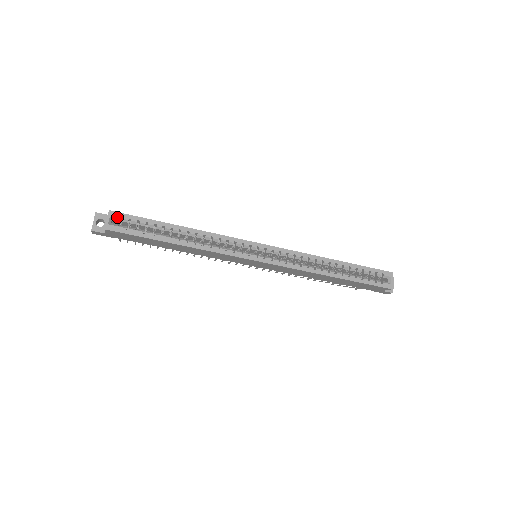
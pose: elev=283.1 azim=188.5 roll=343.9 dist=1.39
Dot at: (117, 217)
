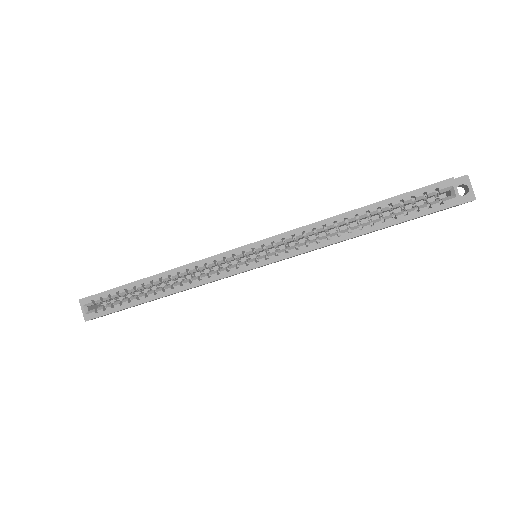
Dot at: (89, 302)
